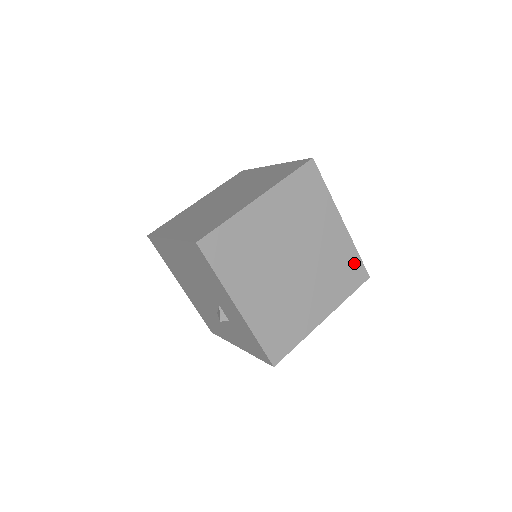
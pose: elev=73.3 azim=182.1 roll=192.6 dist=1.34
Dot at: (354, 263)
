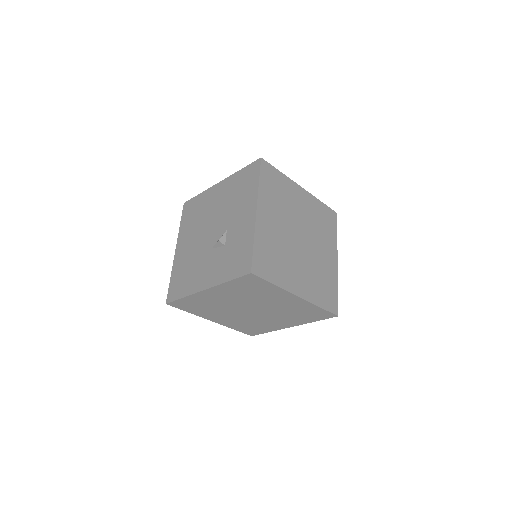
Dot at: (333, 293)
